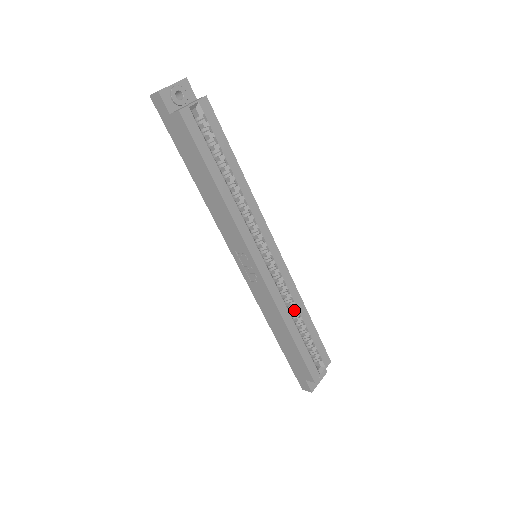
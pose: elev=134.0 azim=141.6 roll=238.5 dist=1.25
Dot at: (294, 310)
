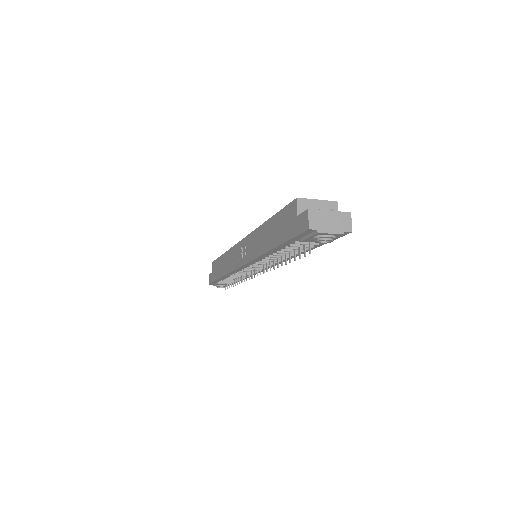
Dot at: occluded
